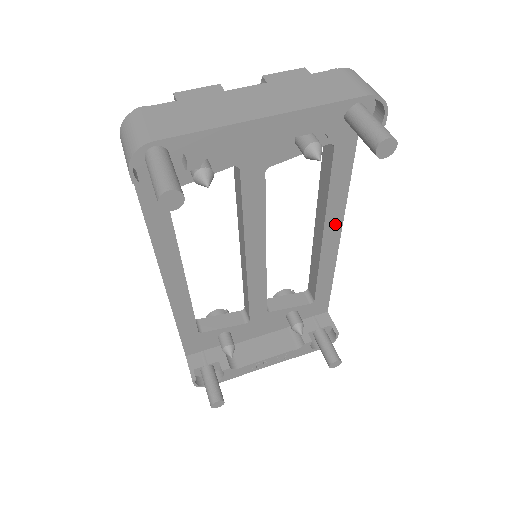
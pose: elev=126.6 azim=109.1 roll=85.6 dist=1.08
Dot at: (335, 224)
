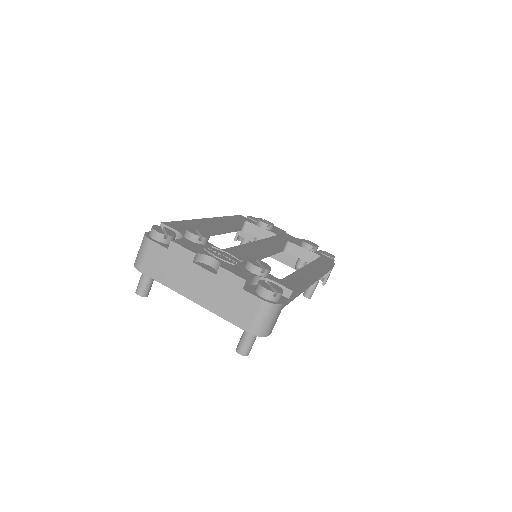
Dot at: occluded
